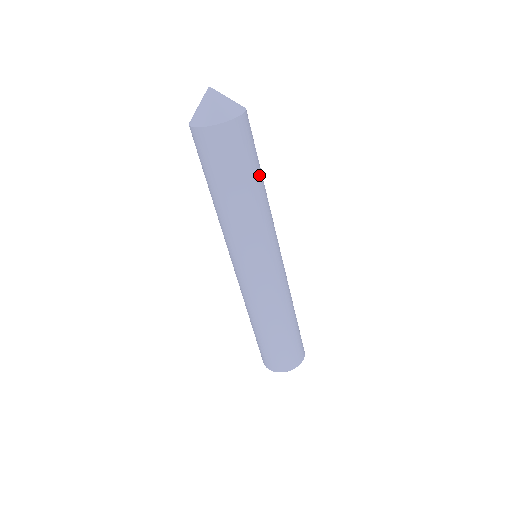
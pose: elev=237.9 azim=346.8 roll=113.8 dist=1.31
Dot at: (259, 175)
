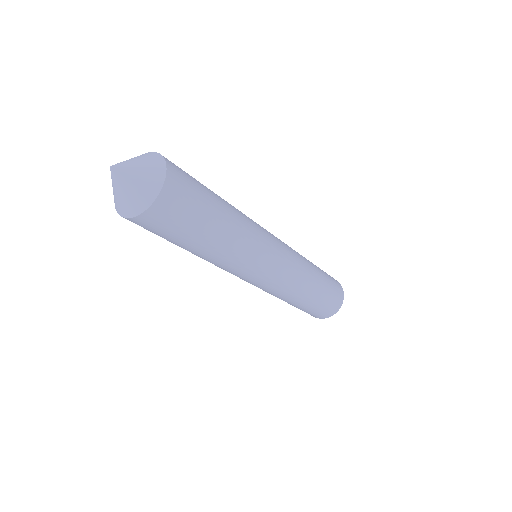
Dot at: (205, 238)
